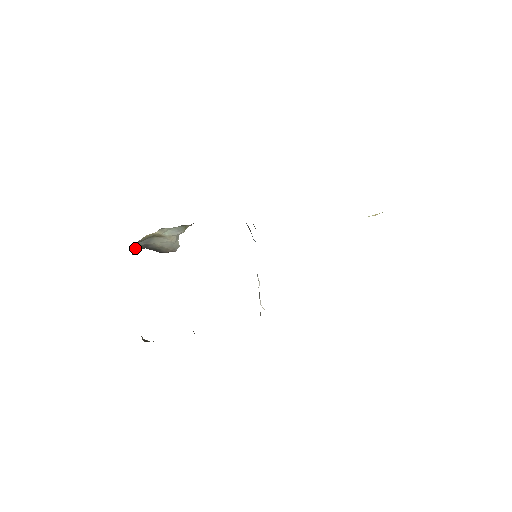
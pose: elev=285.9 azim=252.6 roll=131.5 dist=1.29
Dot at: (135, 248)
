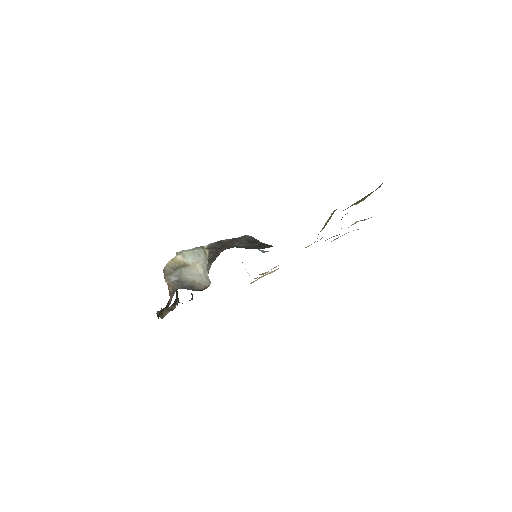
Dot at: (169, 284)
